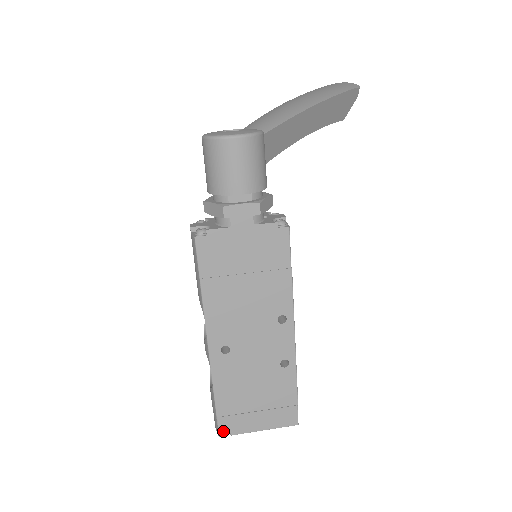
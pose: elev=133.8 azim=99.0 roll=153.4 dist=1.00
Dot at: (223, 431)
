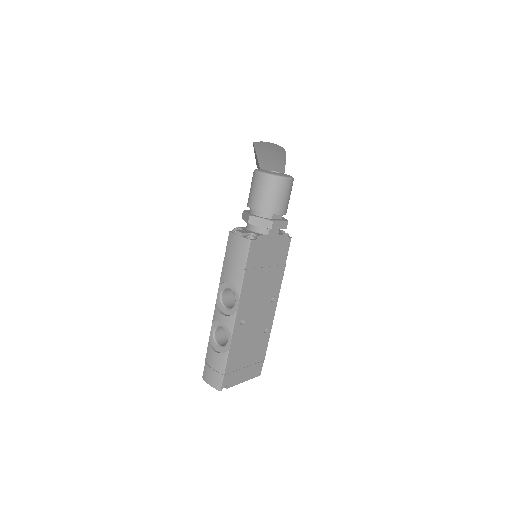
Dot at: (224, 386)
